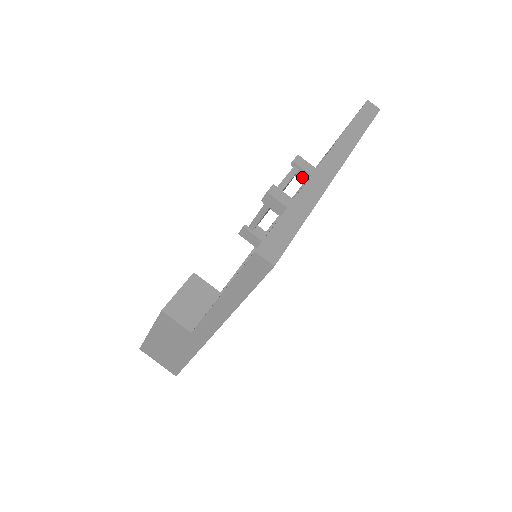
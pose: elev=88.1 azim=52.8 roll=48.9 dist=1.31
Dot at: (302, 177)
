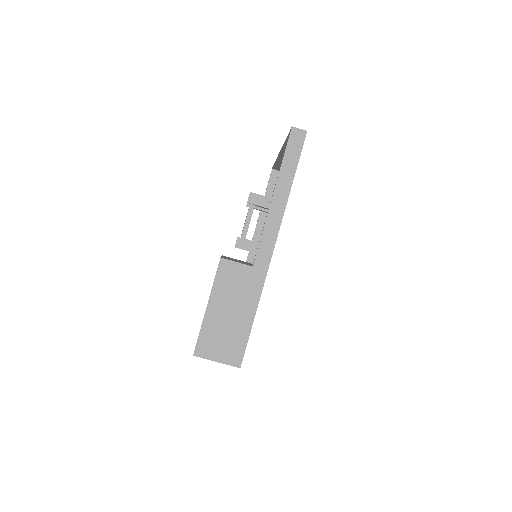
Dot at: occluded
